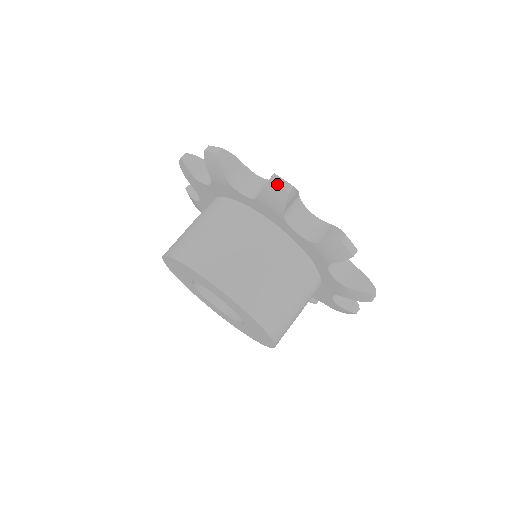
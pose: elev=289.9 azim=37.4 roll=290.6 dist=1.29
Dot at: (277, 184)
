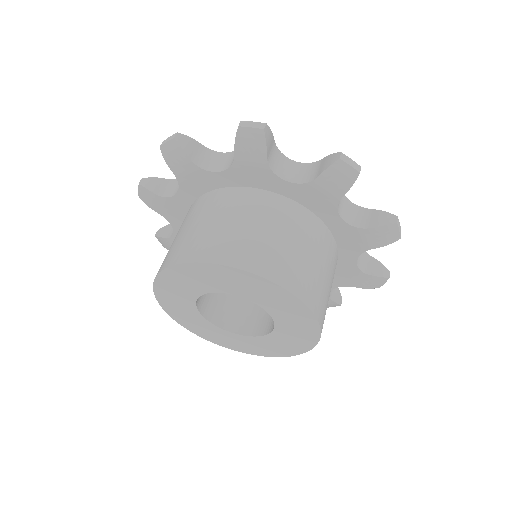
Dot at: (248, 127)
